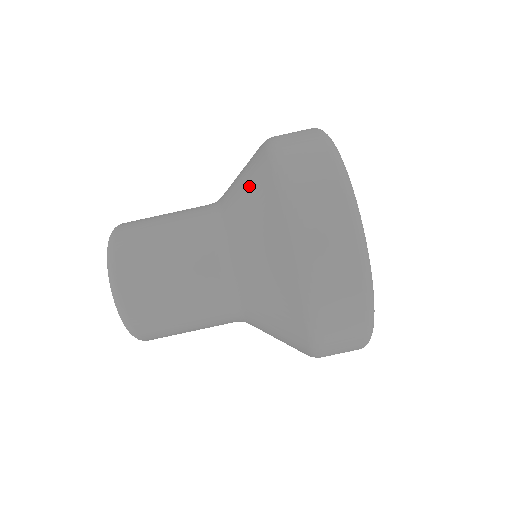
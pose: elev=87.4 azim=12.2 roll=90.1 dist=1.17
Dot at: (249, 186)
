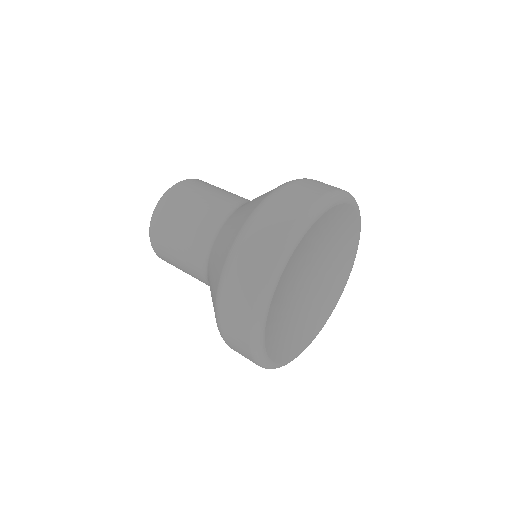
Dot at: (230, 232)
